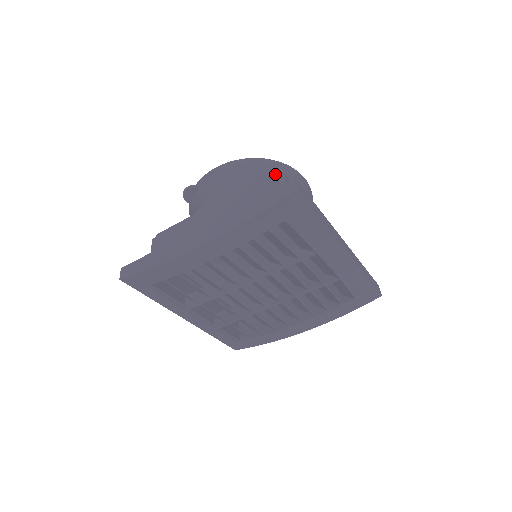
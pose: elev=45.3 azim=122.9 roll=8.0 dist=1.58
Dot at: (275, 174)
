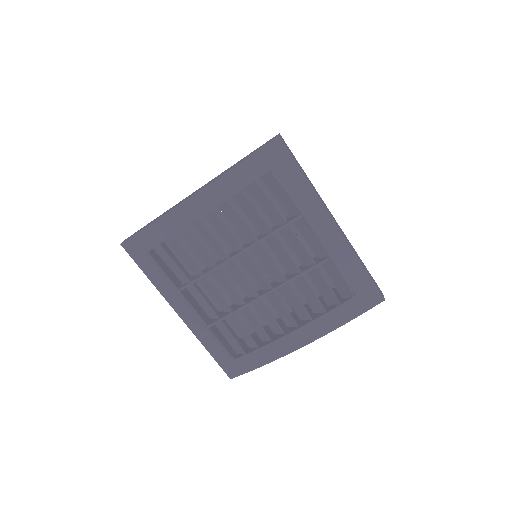
Dot at: occluded
